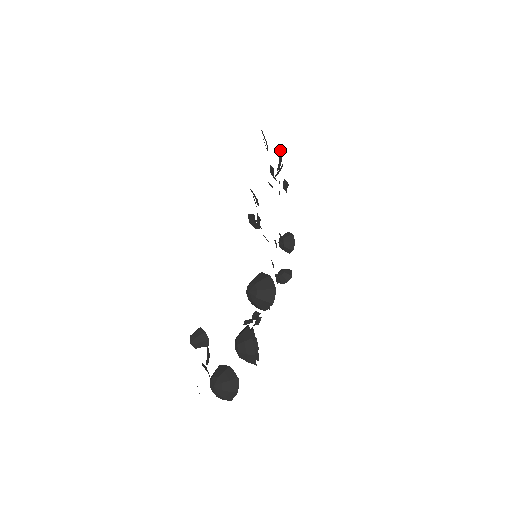
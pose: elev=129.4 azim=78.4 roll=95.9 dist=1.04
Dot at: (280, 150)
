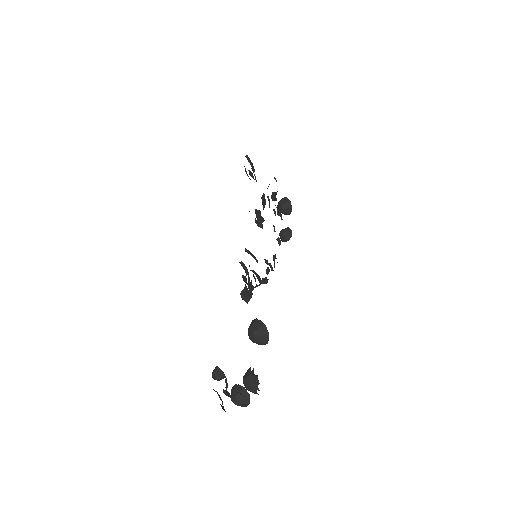
Dot at: (263, 197)
